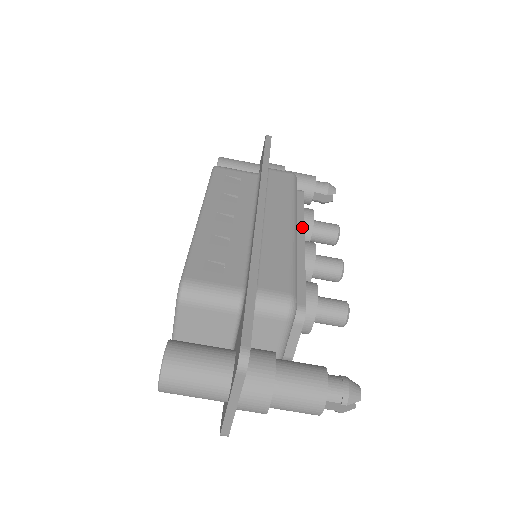
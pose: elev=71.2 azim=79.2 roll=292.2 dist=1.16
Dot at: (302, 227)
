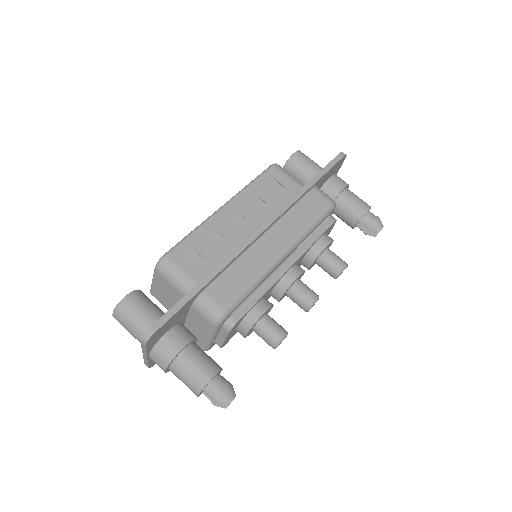
Dot at: (299, 255)
